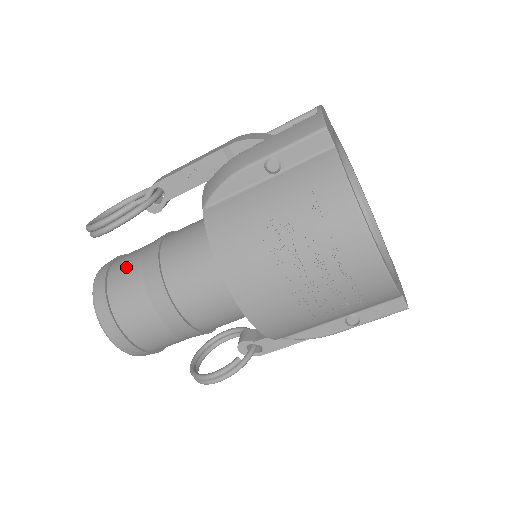
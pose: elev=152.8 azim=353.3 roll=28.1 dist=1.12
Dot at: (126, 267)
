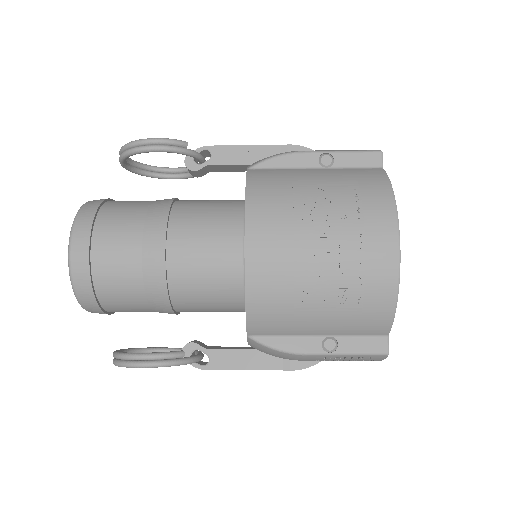
Dot at: (131, 201)
